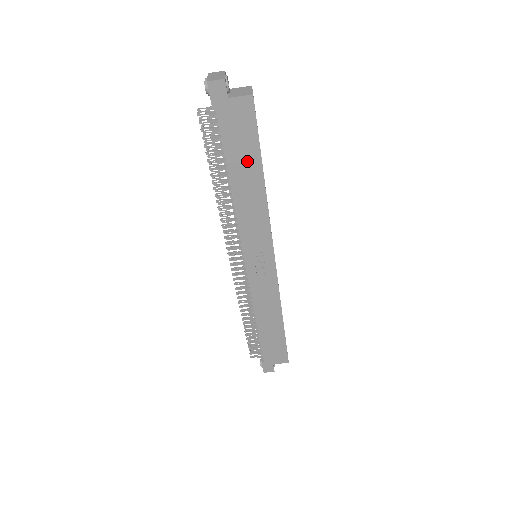
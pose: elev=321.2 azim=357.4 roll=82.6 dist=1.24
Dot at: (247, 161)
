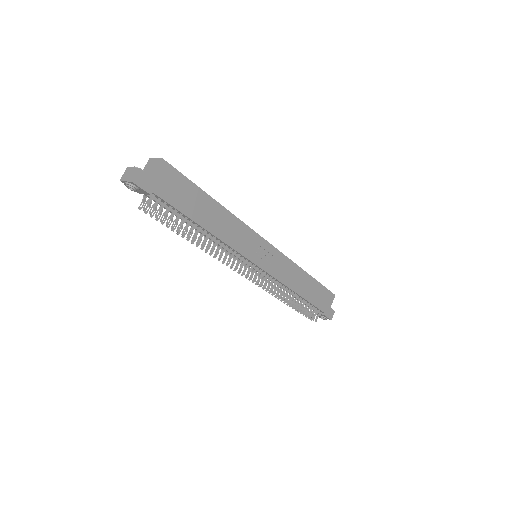
Dot at: (198, 203)
